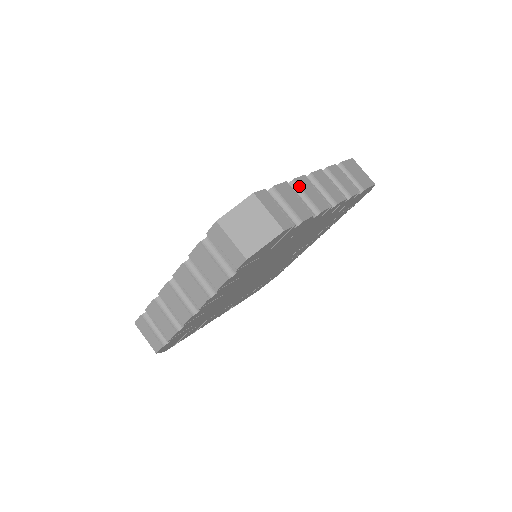
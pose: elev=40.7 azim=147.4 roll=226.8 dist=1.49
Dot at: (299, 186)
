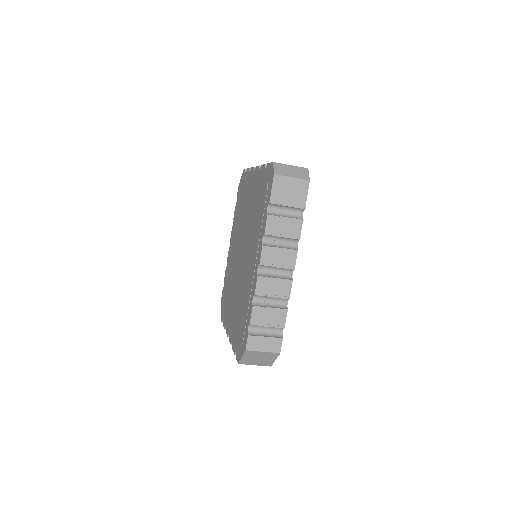
Dot at: (262, 296)
